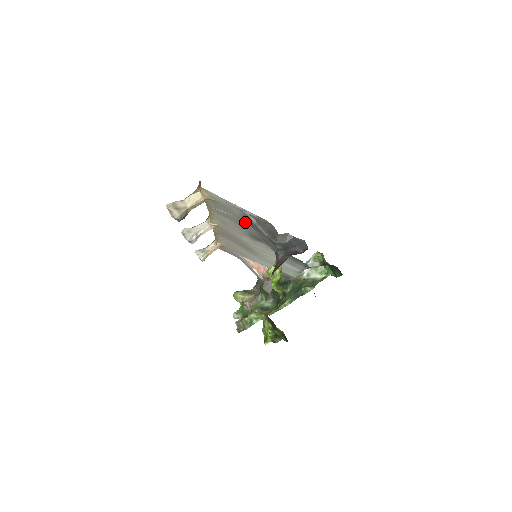
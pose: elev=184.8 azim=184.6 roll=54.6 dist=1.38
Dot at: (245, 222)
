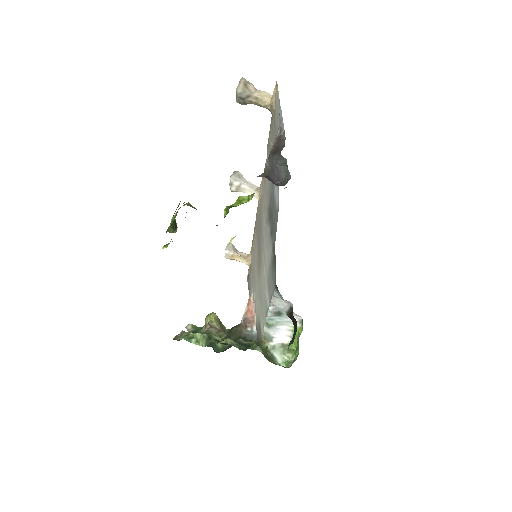
Dot at: occluded
